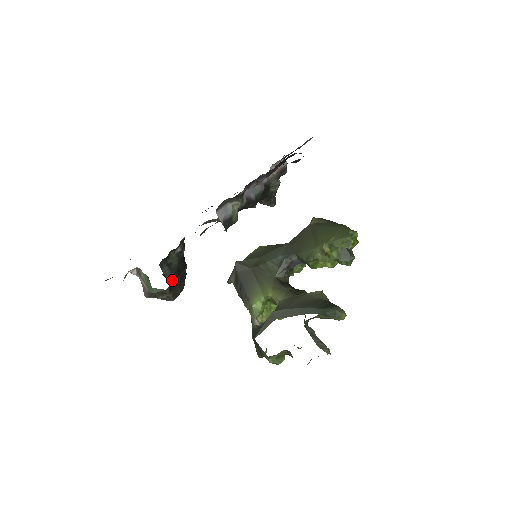
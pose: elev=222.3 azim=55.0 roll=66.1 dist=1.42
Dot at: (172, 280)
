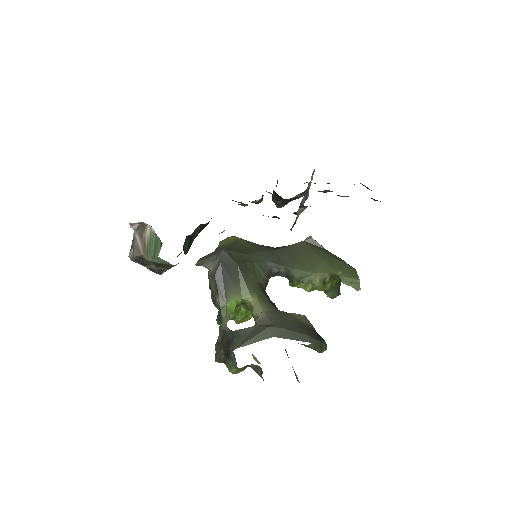
Dot at: occluded
